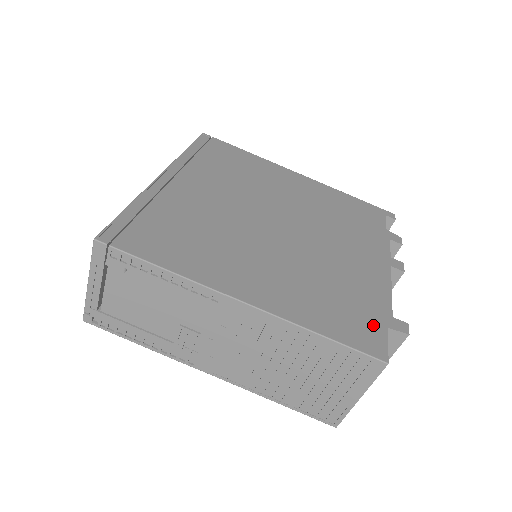
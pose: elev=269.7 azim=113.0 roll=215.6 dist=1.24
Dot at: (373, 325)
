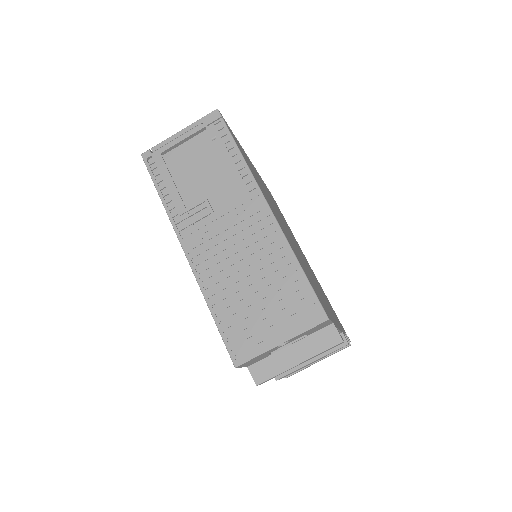
Dot at: (326, 309)
